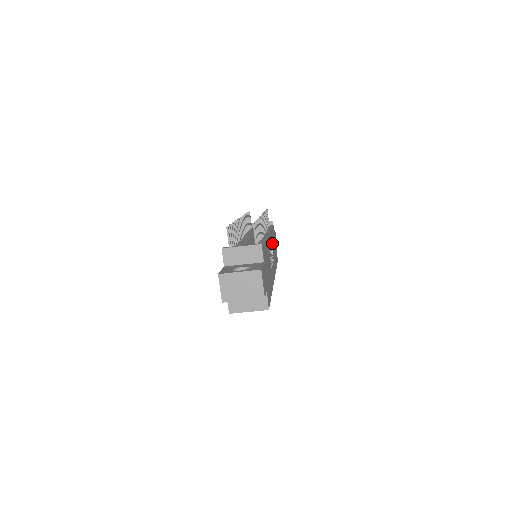
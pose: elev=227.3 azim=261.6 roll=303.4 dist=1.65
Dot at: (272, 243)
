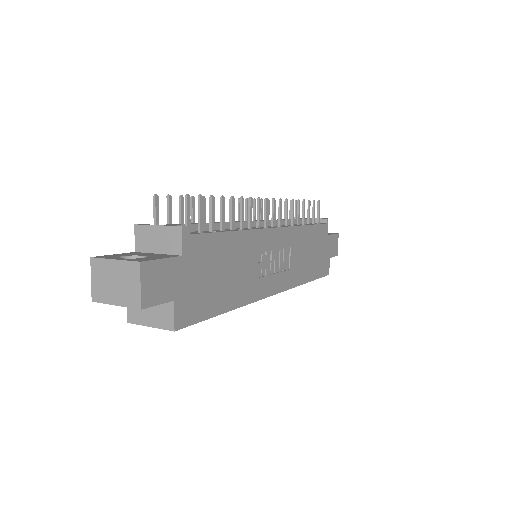
Dot at: (298, 244)
